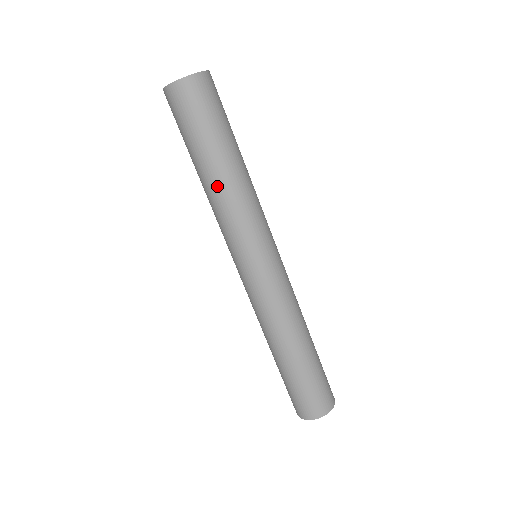
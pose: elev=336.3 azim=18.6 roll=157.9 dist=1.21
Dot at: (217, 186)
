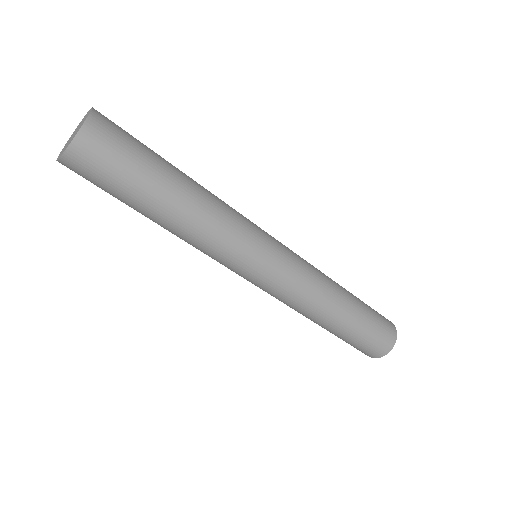
Dot at: (181, 225)
